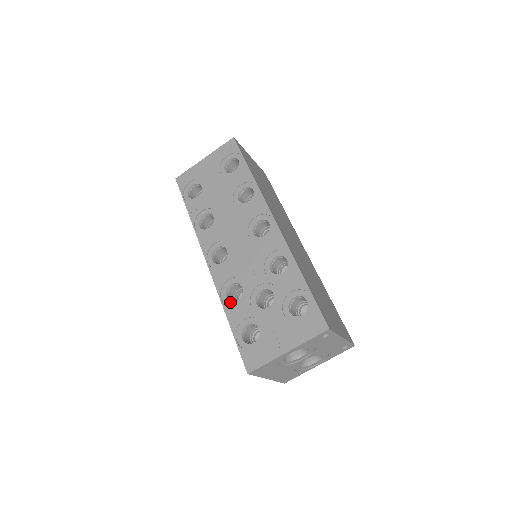
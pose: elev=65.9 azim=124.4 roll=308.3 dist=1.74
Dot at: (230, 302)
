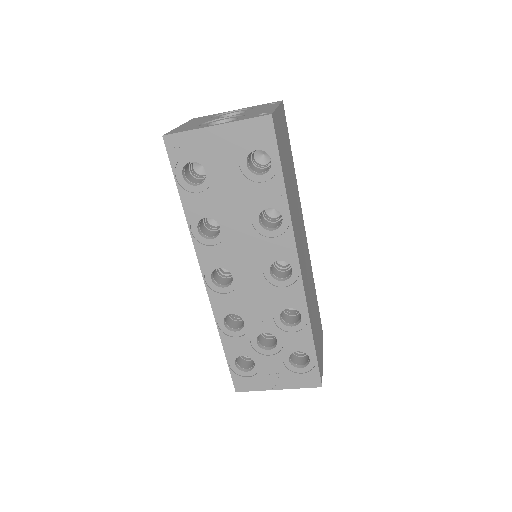
Dot at: (227, 330)
